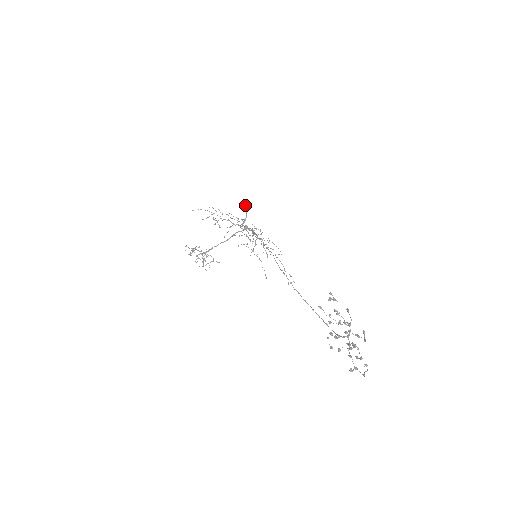
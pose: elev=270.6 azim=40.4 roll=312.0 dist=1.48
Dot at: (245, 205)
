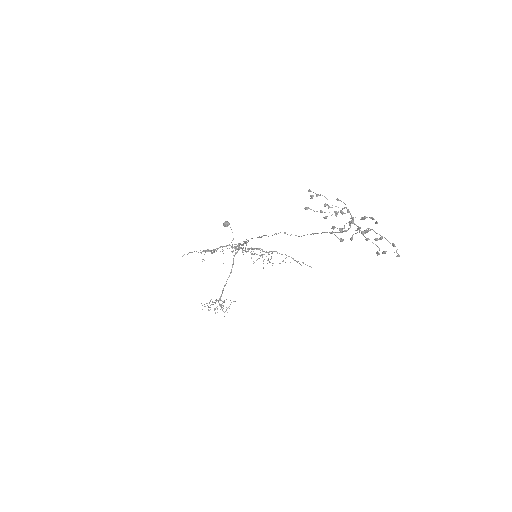
Dot at: (226, 223)
